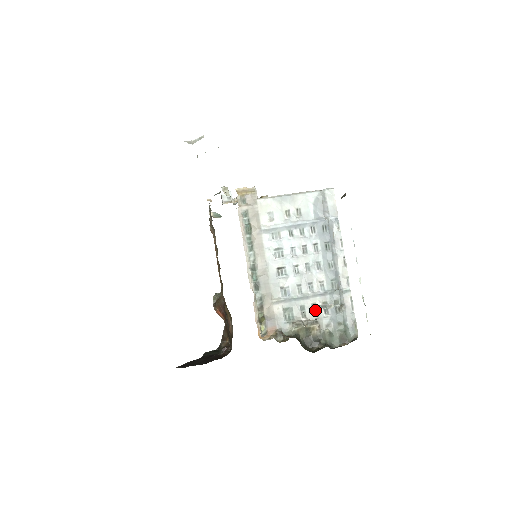
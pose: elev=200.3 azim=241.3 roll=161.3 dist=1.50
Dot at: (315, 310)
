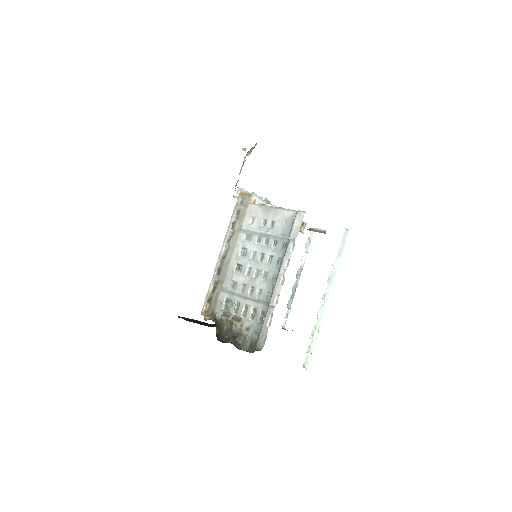
Dot at: (246, 311)
